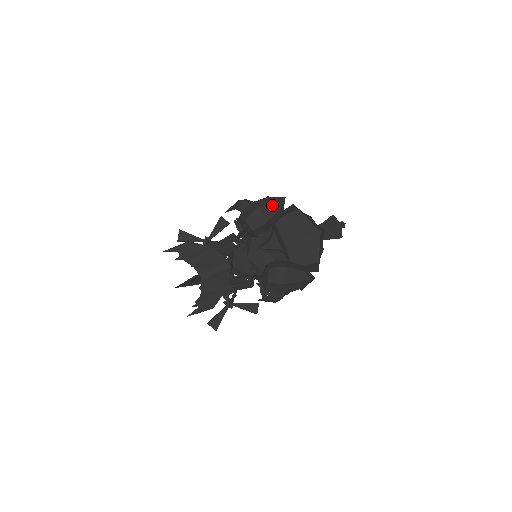
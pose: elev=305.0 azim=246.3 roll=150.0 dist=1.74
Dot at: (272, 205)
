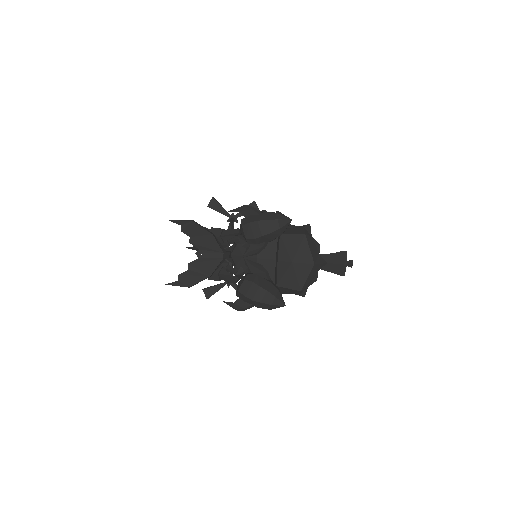
Dot at: (273, 223)
